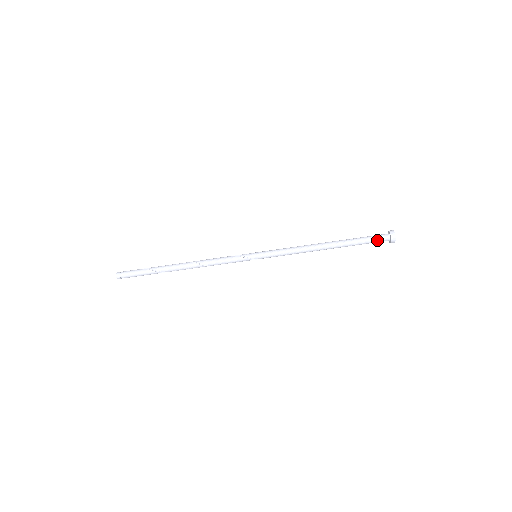
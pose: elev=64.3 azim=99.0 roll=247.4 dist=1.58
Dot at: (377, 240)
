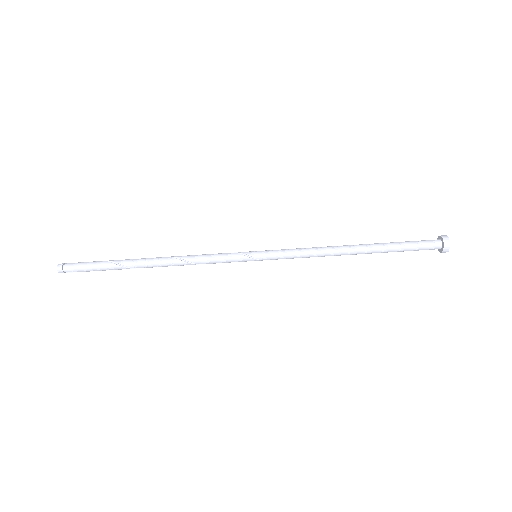
Dot at: (424, 244)
